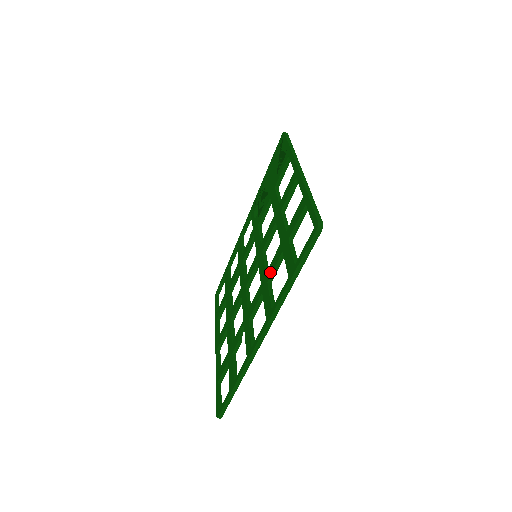
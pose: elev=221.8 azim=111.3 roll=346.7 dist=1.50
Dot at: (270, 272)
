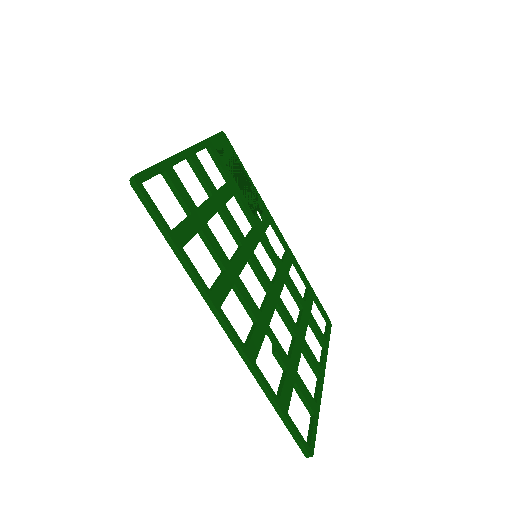
Dot at: (216, 260)
